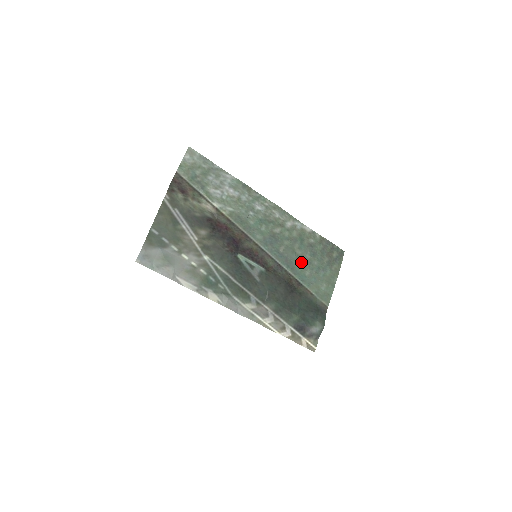
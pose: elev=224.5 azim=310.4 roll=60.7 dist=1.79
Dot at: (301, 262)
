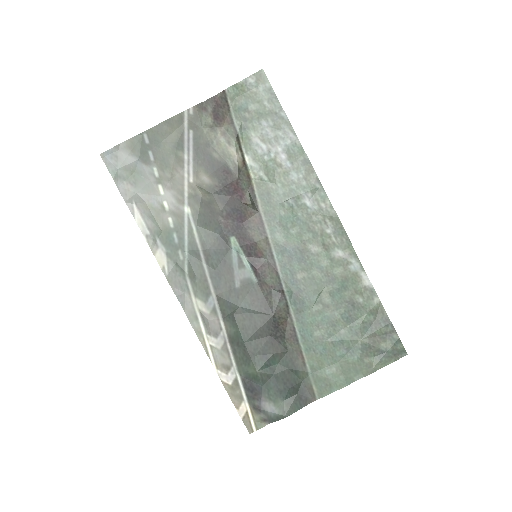
Dot at: (319, 313)
